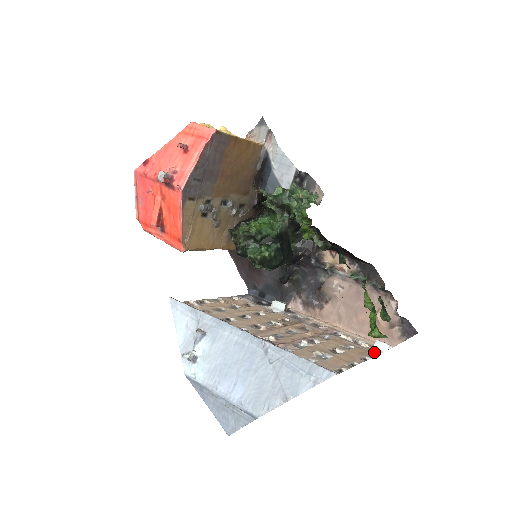
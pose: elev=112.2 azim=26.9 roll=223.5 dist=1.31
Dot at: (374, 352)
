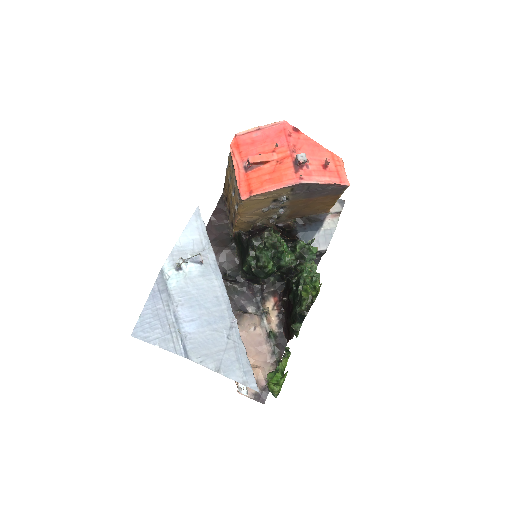
Dot at: (238, 387)
